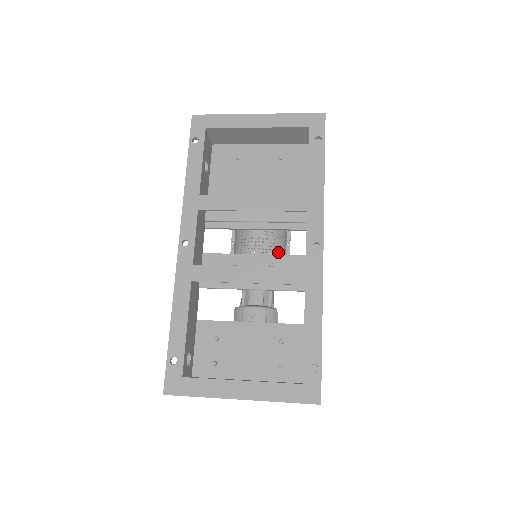
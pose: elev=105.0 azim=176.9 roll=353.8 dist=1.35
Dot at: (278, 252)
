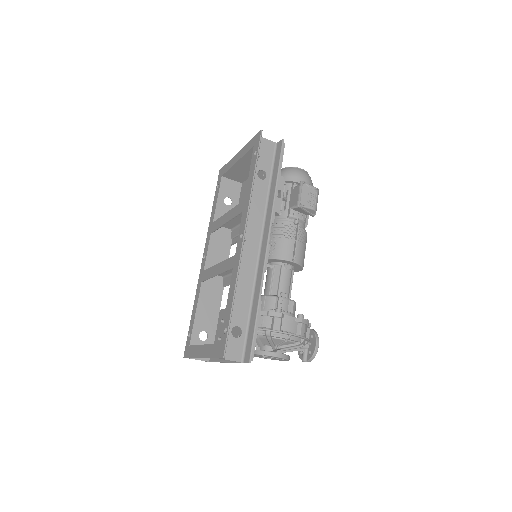
Dot at: (278, 249)
